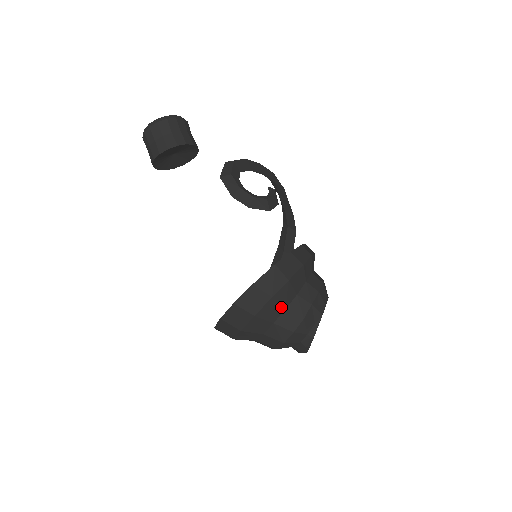
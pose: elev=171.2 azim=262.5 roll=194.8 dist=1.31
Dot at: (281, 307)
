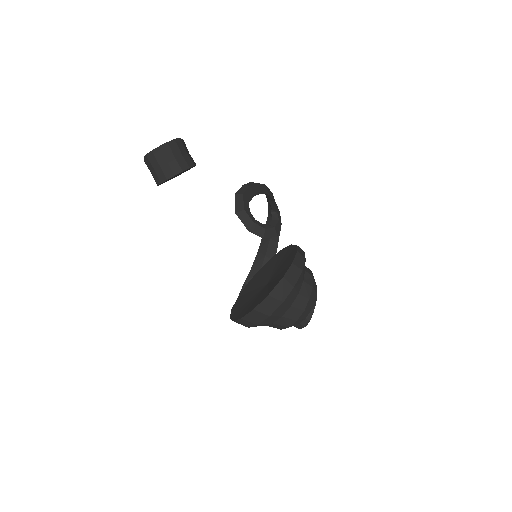
Dot at: (288, 306)
